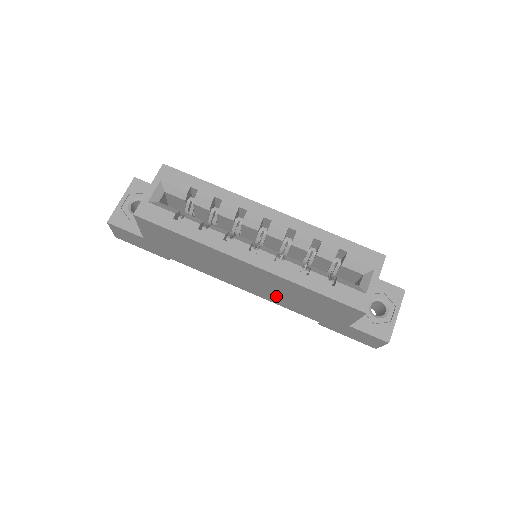
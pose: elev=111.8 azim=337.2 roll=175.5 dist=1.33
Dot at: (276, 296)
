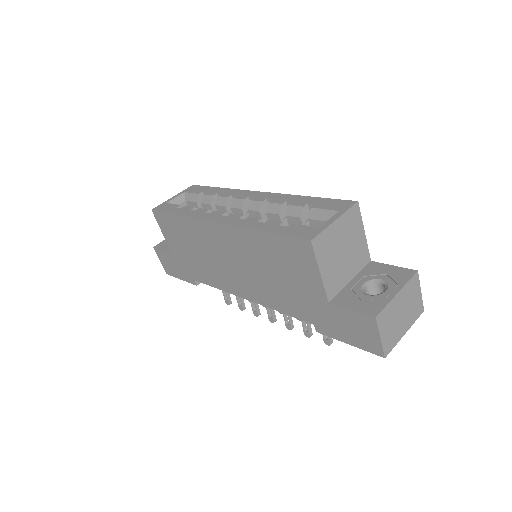
Dot at: (261, 285)
